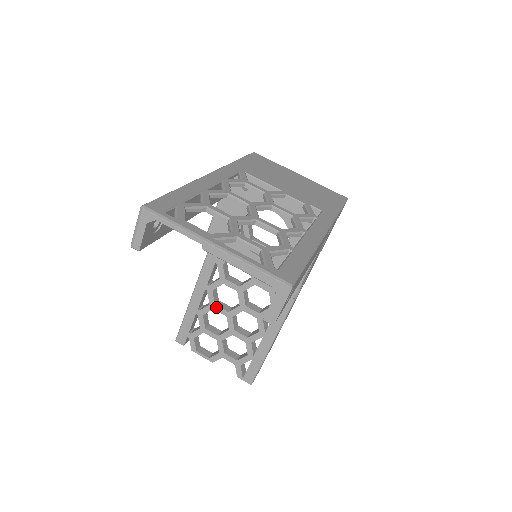
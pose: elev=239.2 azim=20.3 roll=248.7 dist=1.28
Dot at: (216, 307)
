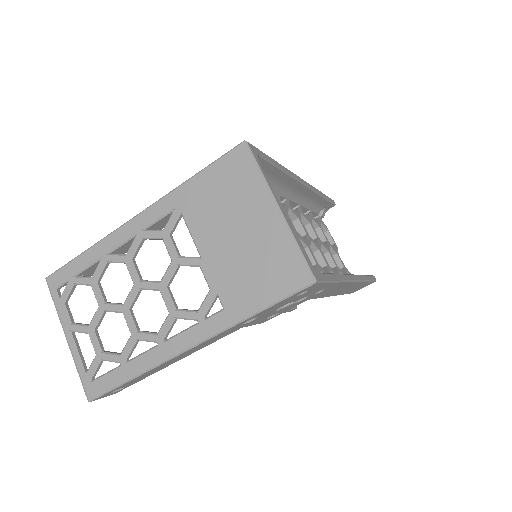
Dot at: occluded
